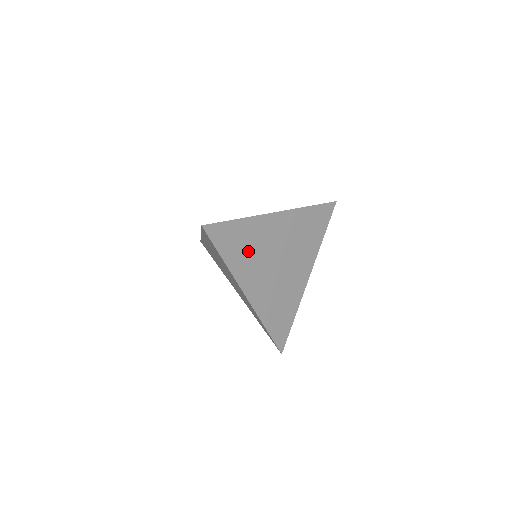
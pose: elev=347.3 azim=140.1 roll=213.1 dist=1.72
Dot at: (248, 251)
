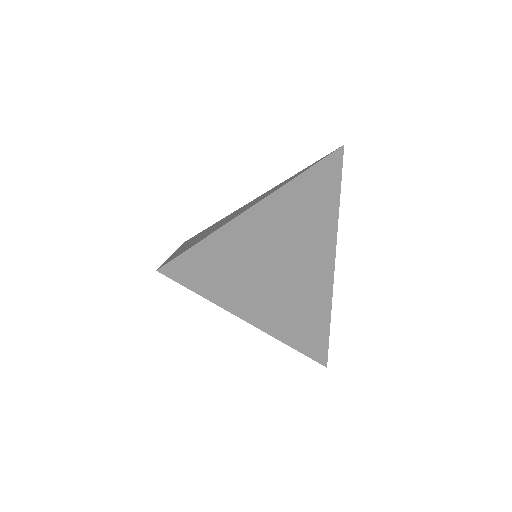
Dot at: (239, 270)
